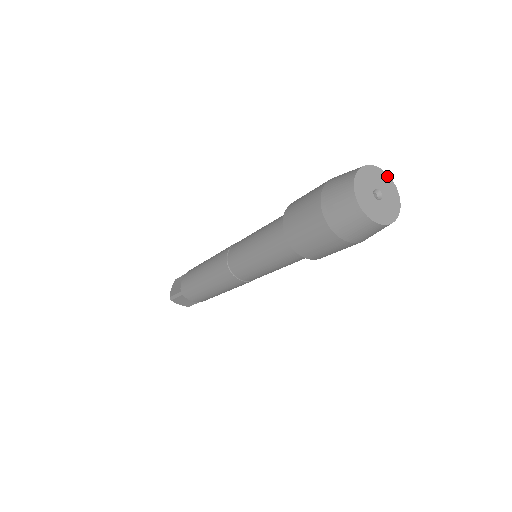
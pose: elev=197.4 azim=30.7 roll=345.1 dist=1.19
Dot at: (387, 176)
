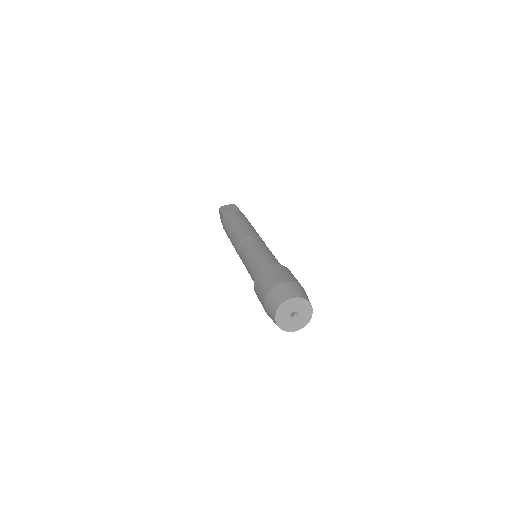
Dot at: (298, 299)
